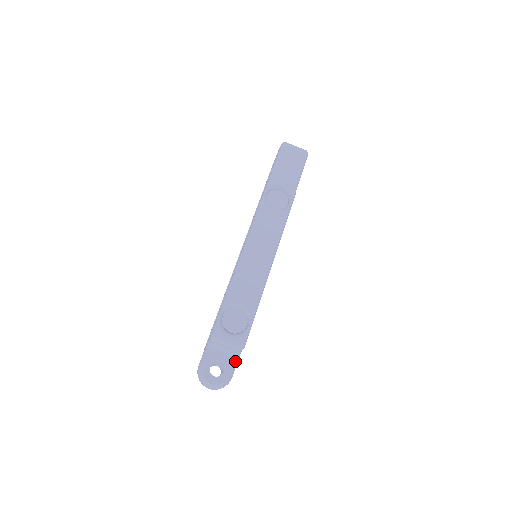
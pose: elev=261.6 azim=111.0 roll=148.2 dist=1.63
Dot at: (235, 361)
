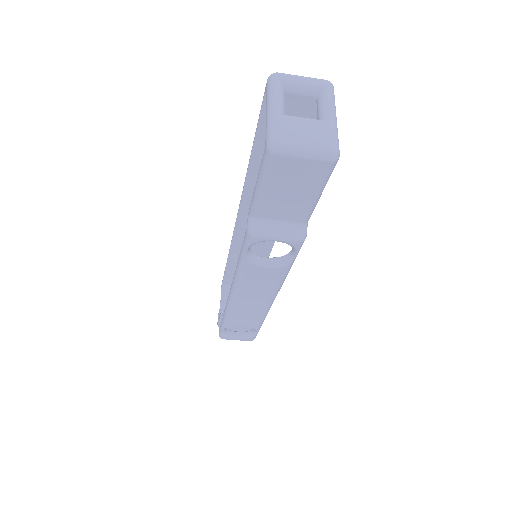
Dot at: occluded
